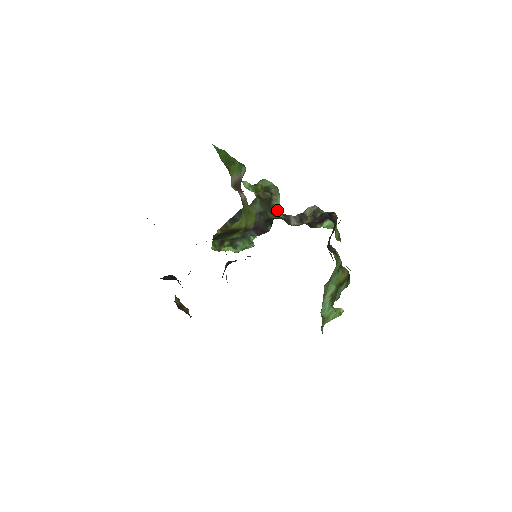
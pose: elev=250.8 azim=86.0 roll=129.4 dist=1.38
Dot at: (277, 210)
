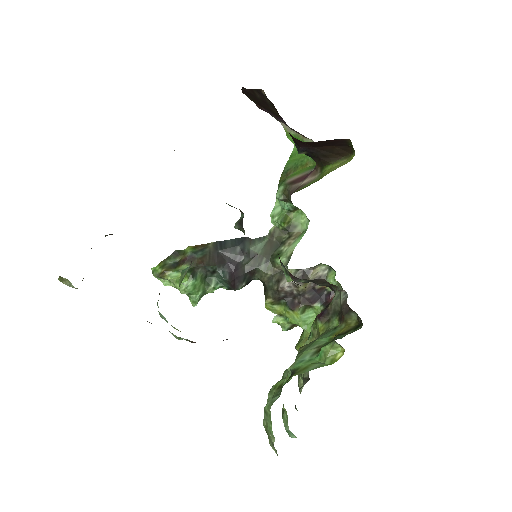
Dot at: (282, 256)
